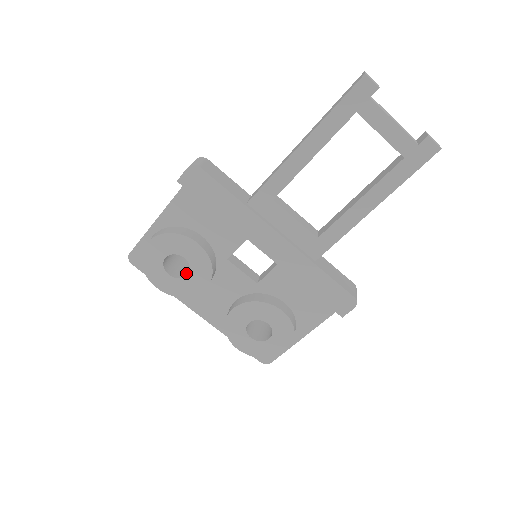
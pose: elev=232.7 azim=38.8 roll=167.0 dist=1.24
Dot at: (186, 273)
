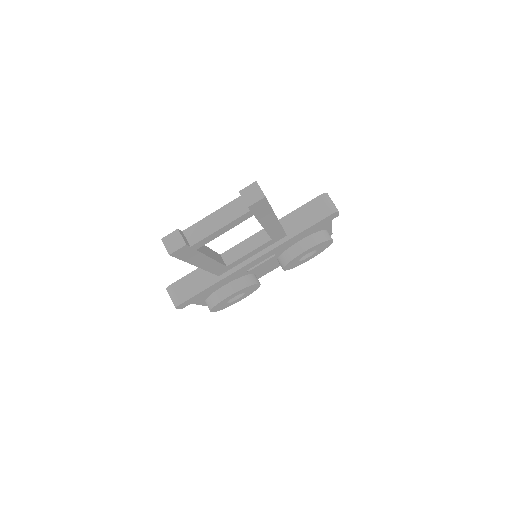
Dot at: occluded
